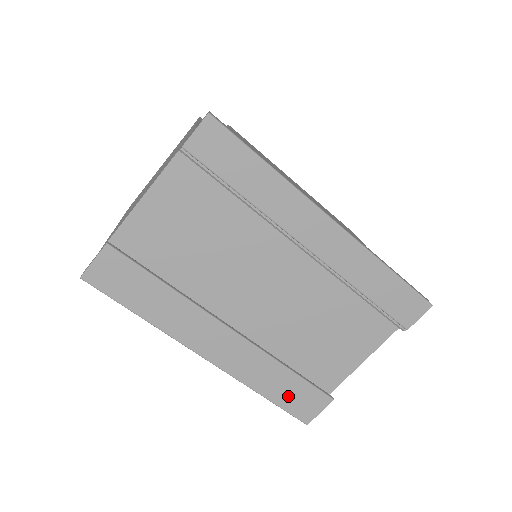
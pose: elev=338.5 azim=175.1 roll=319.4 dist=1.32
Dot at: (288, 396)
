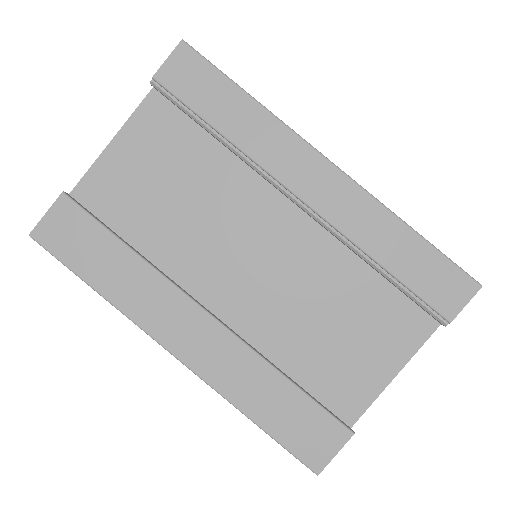
Dot at: (287, 422)
